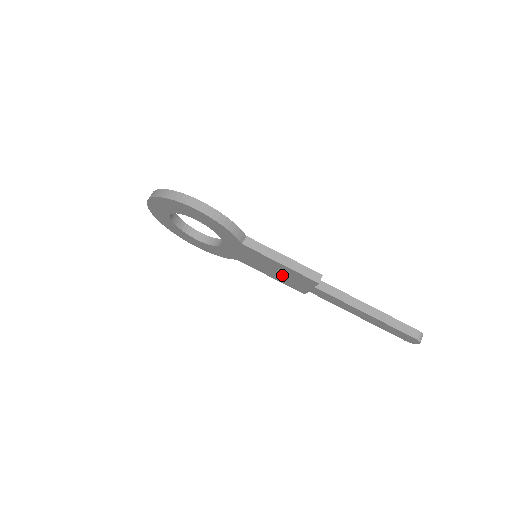
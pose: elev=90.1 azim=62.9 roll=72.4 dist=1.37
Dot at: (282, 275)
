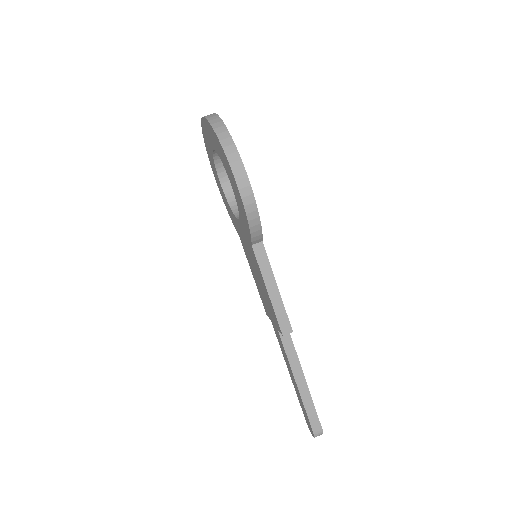
Dot at: (262, 291)
